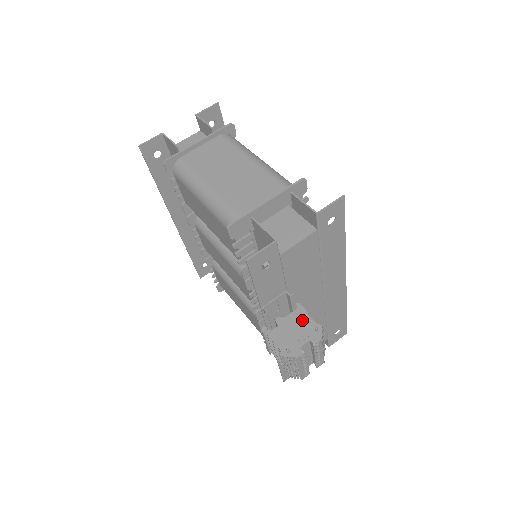
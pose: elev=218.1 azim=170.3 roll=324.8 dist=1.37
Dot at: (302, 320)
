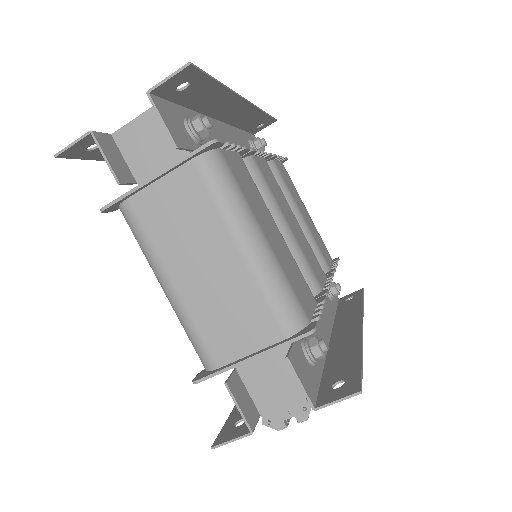
Dot at: occluded
